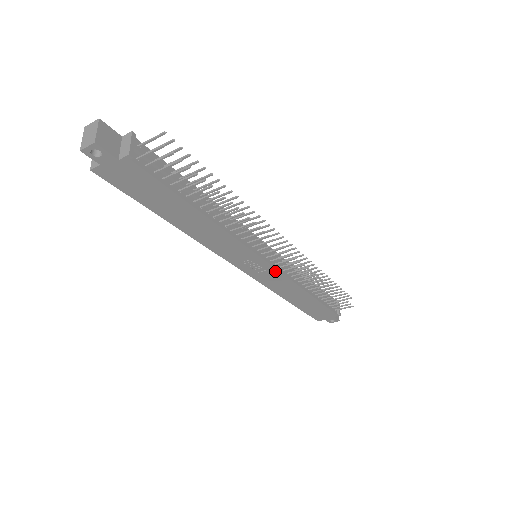
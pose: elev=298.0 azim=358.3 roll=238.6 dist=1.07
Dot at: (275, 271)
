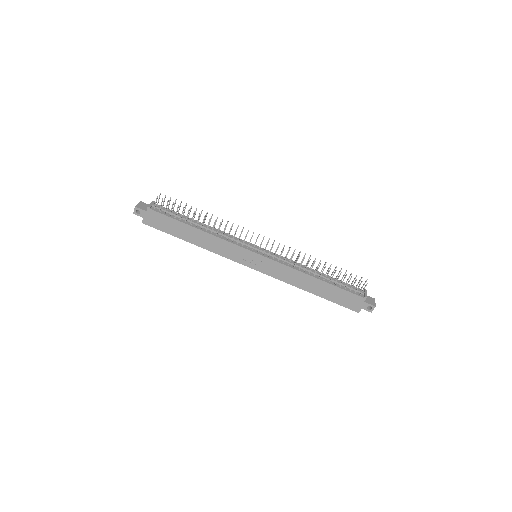
Dot at: (270, 261)
